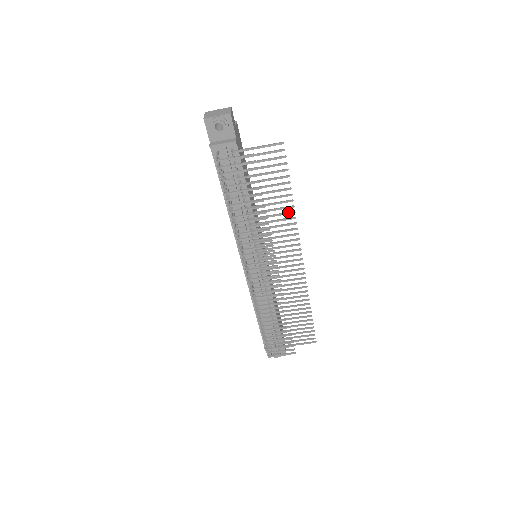
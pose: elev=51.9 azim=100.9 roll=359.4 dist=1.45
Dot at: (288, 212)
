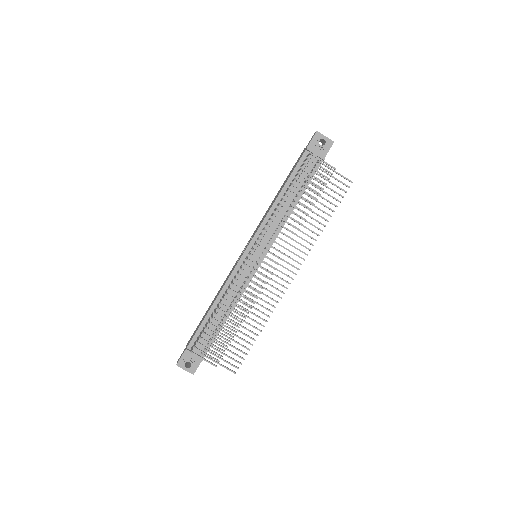
Dot at: occluded
